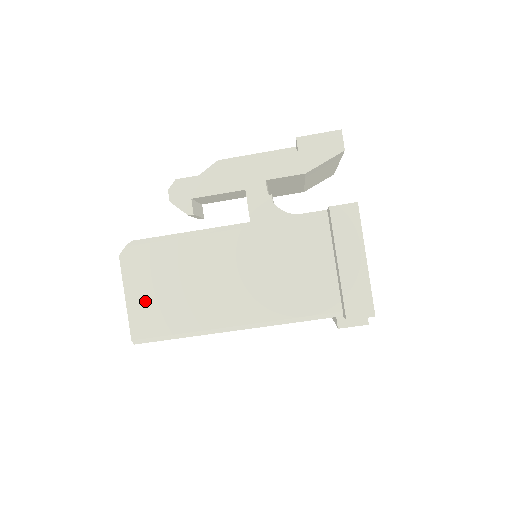
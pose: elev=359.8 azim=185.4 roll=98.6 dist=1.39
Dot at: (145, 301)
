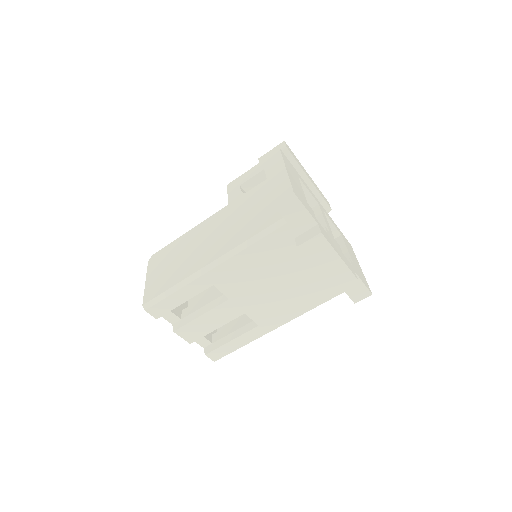
Dot at: (156, 278)
